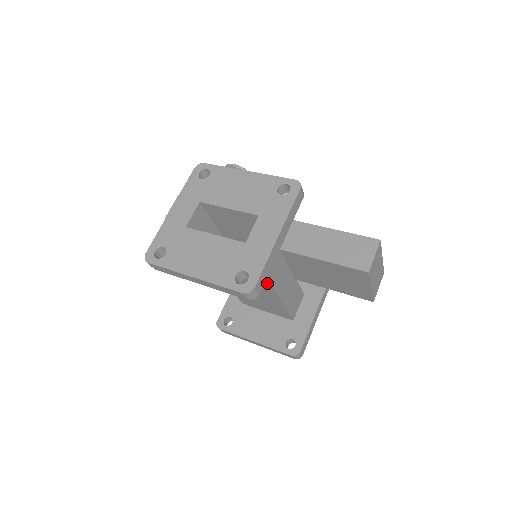
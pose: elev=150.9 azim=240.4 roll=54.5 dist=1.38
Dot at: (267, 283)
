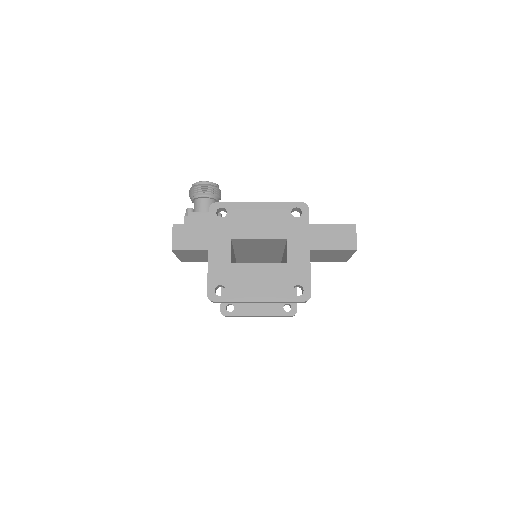
Dot at: occluded
